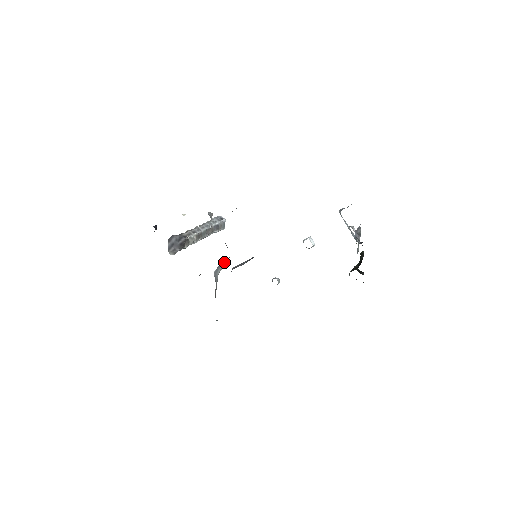
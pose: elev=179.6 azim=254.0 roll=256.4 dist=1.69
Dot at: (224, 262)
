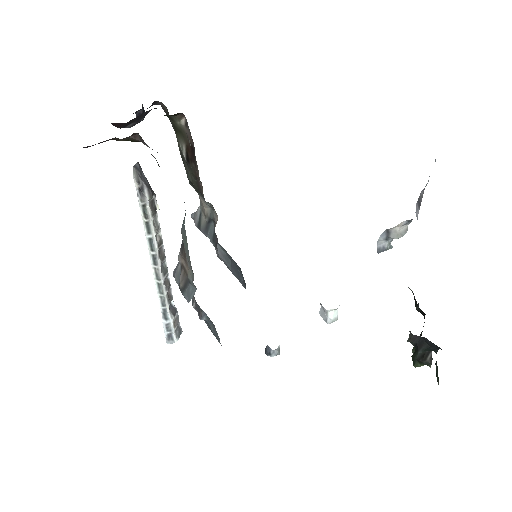
Dot at: occluded
